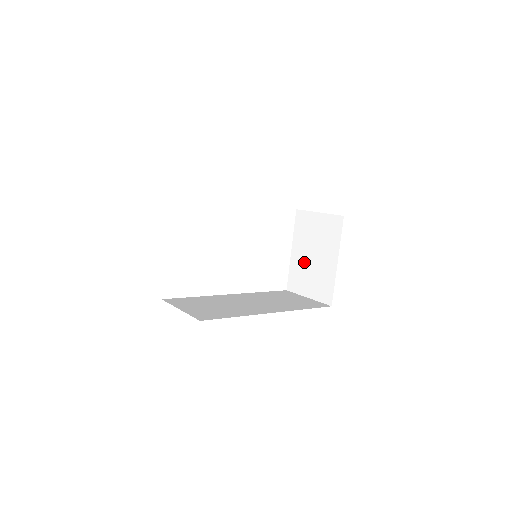
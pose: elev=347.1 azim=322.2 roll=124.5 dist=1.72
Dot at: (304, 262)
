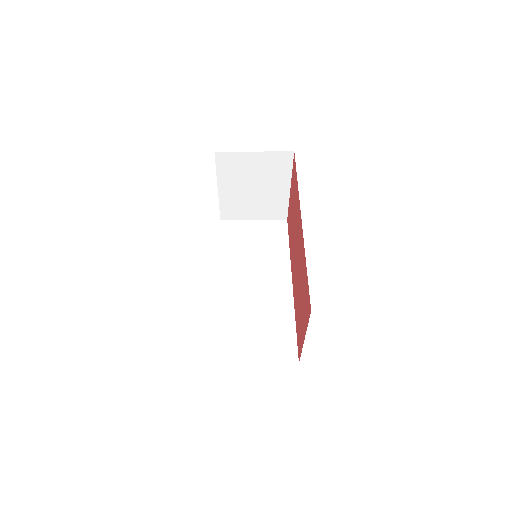
Dot at: (242, 196)
